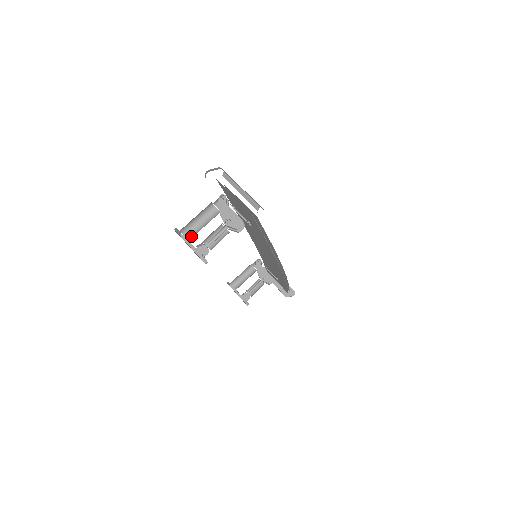
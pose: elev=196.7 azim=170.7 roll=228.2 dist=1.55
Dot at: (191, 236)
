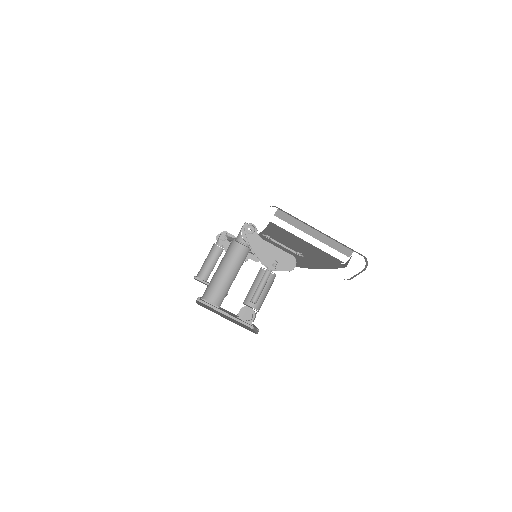
Dot at: (217, 297)
